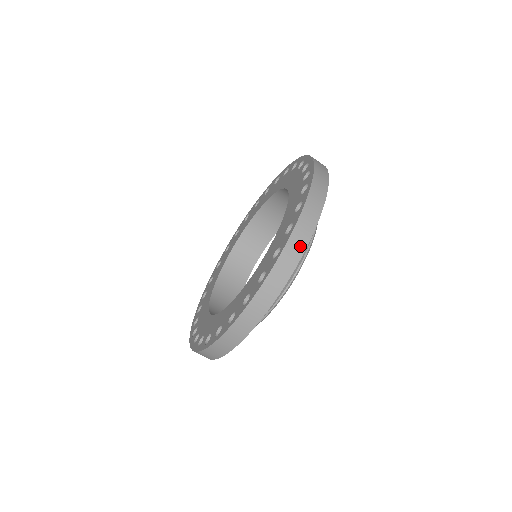
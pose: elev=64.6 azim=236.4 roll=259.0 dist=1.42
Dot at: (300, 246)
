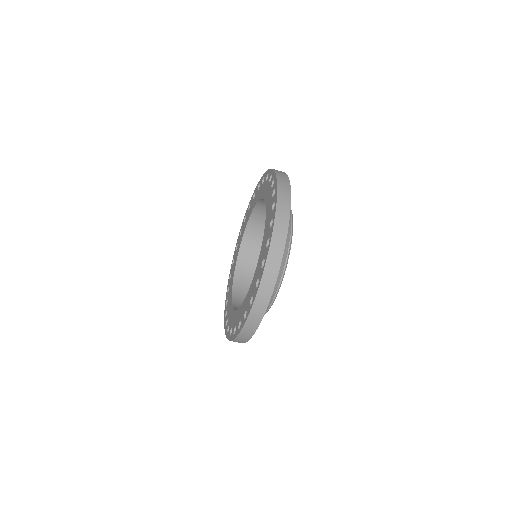
Dot at: (286, 182)
